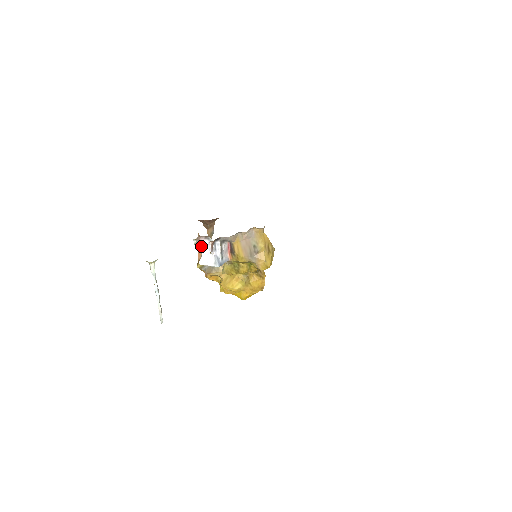
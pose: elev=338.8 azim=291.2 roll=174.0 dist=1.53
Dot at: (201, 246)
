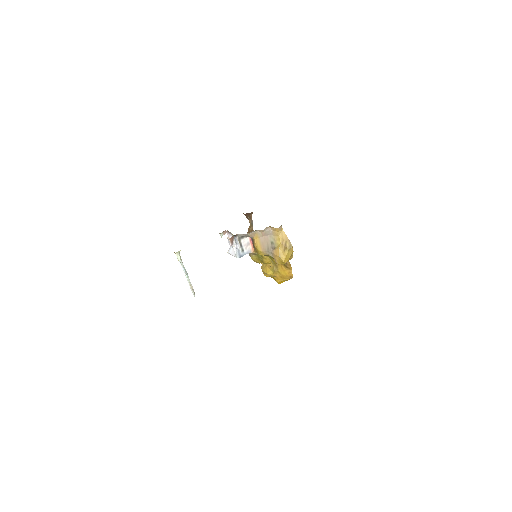
Dot at: occluded
